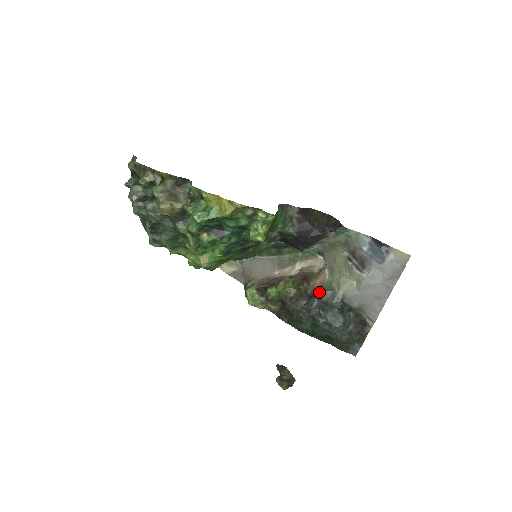
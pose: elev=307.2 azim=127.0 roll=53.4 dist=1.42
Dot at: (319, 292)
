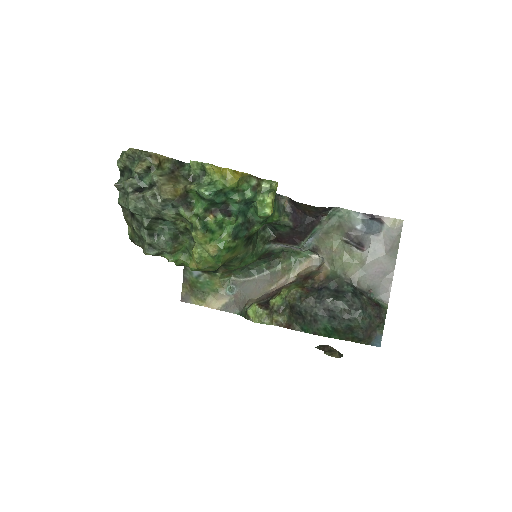
Dot at: (327, 282)
